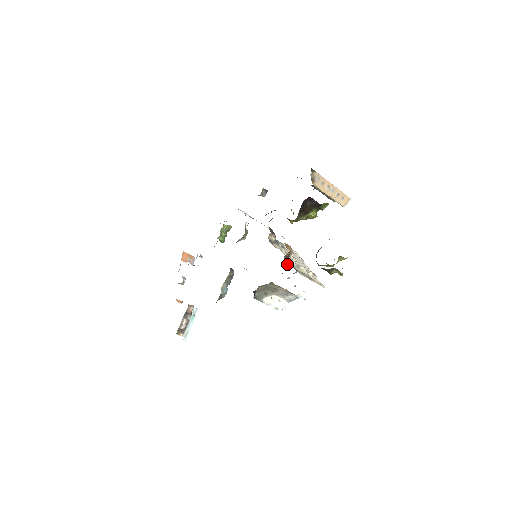
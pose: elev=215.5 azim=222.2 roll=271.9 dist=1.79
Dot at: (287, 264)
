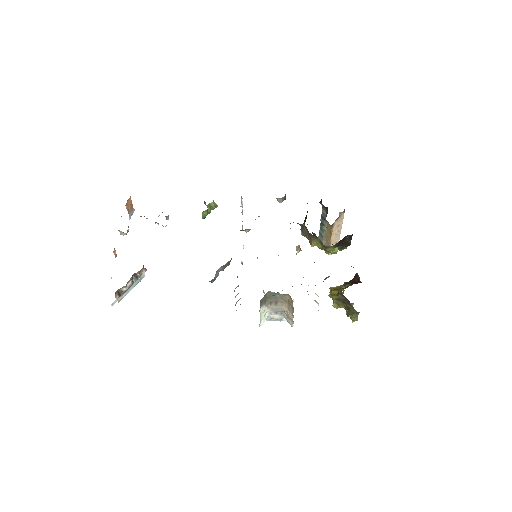
Dot at: occluded
